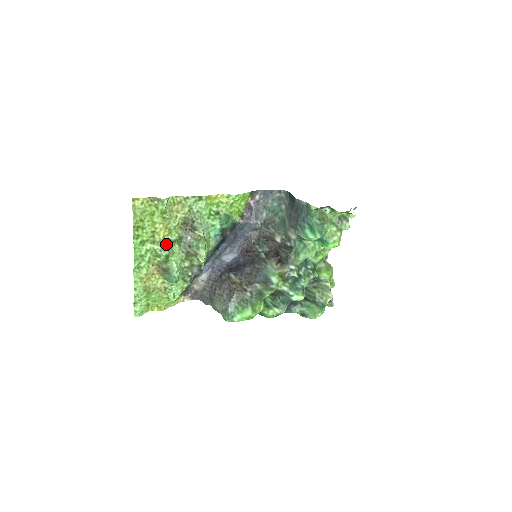
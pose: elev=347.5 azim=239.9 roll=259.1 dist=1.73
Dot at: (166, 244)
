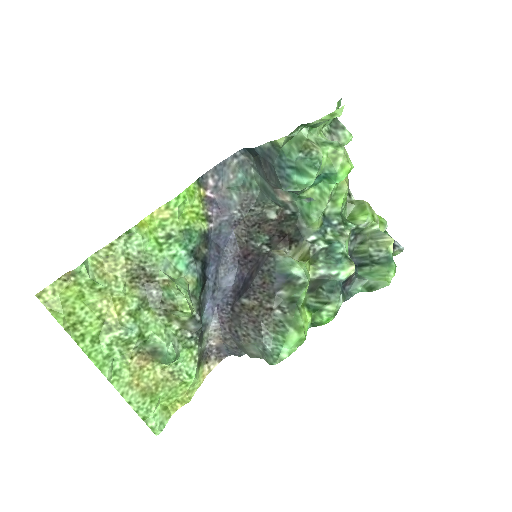
Dot at: (129, 320)
